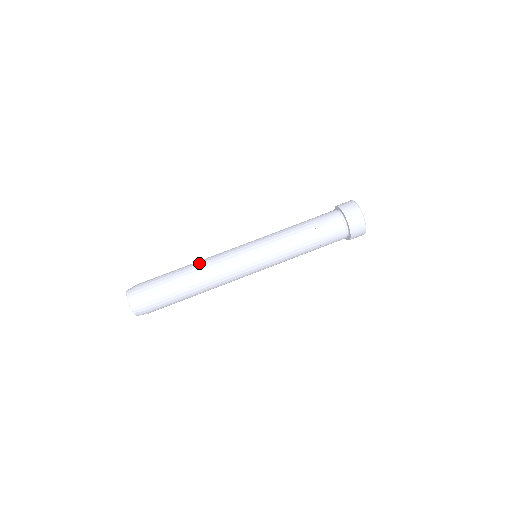
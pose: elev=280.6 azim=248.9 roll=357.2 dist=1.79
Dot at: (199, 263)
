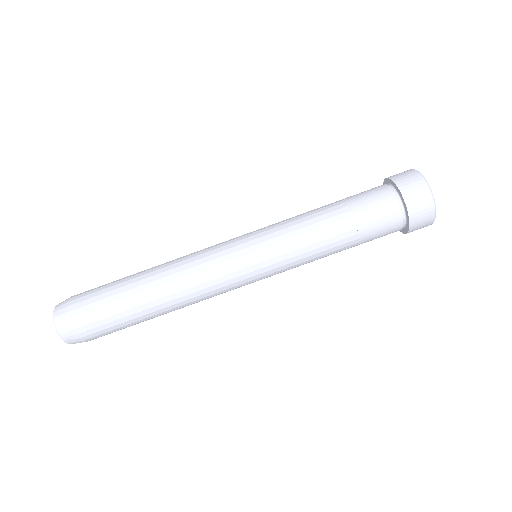
Dot at: occluded
